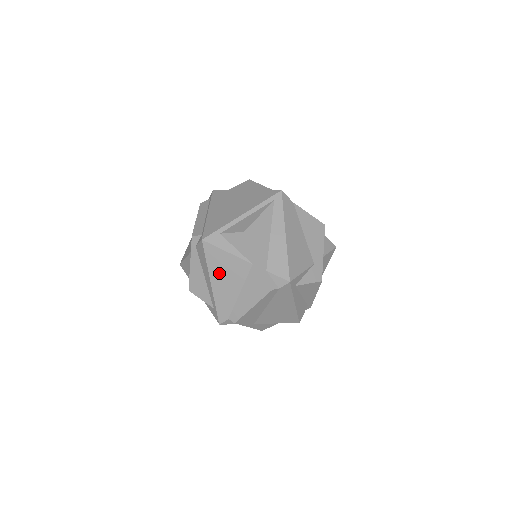
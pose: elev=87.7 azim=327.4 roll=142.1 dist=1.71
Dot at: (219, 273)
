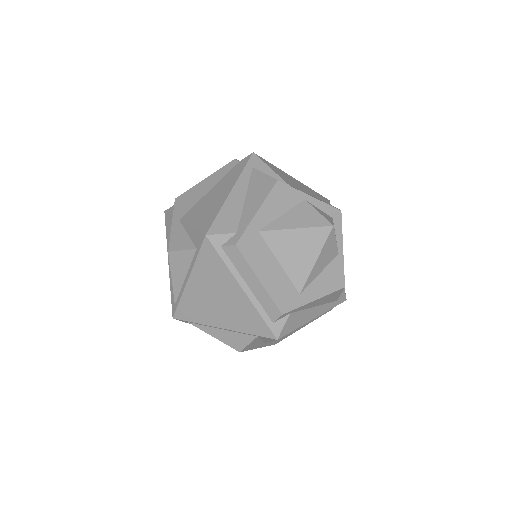
Dot at: occluded
